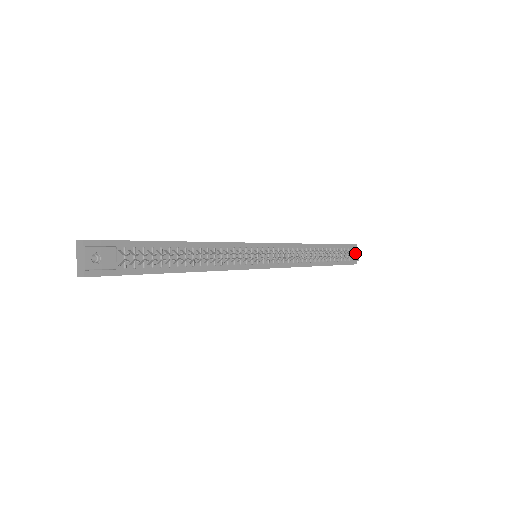
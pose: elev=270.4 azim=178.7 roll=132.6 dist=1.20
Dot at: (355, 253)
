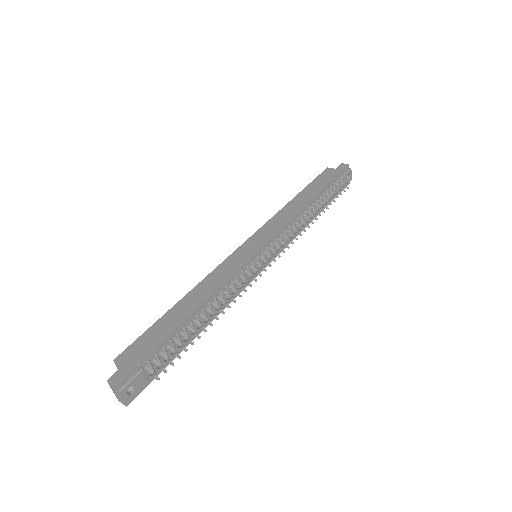
Dot at: (348, 175)
